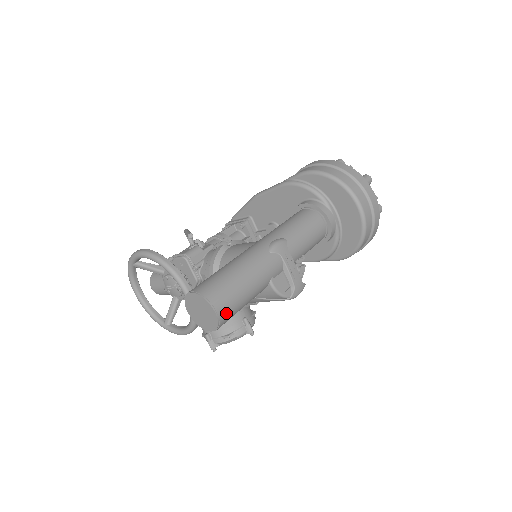
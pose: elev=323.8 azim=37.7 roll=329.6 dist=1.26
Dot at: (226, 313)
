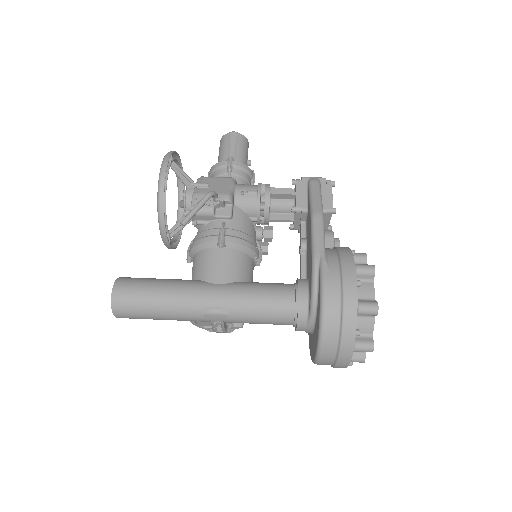
Dot at: occluded
